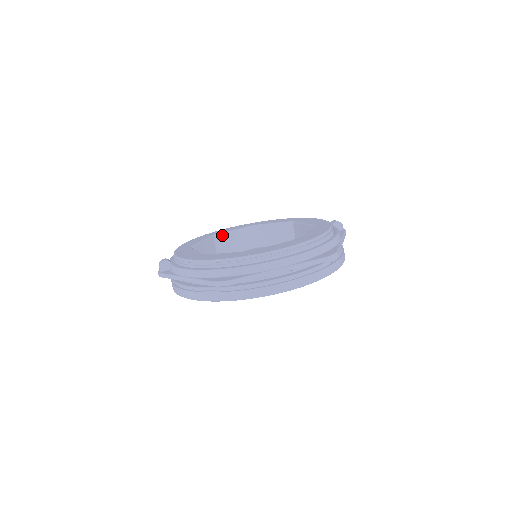
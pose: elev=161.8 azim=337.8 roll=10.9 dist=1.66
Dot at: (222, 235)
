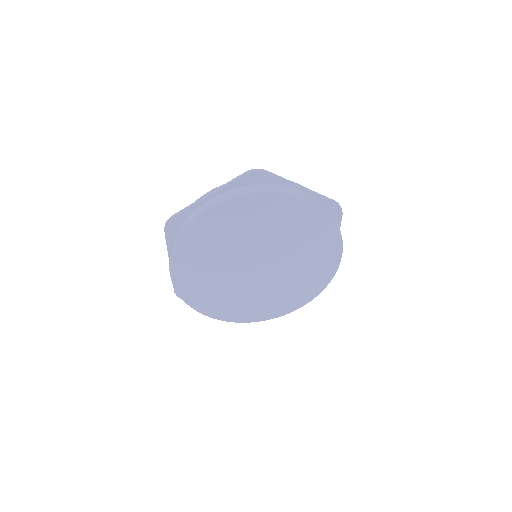
Dot at: occluded
